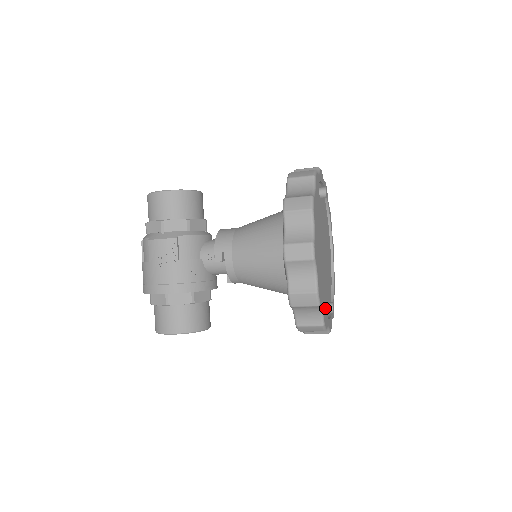
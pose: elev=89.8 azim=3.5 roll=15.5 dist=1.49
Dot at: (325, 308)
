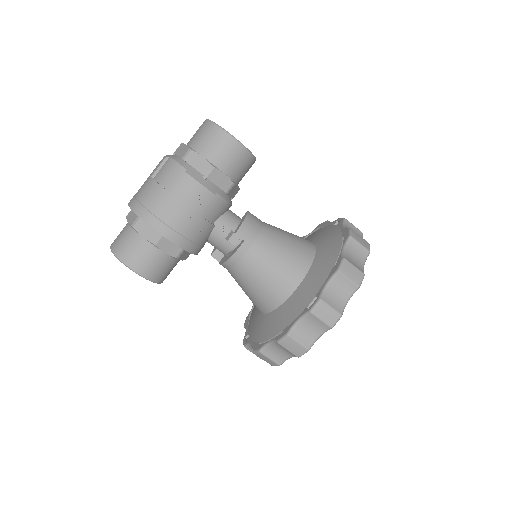
Dot at: occluded
